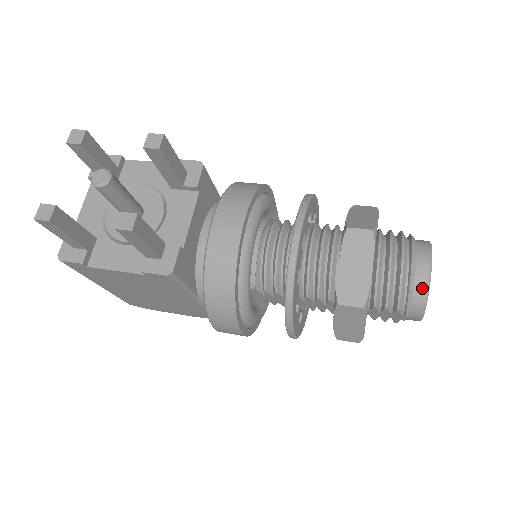
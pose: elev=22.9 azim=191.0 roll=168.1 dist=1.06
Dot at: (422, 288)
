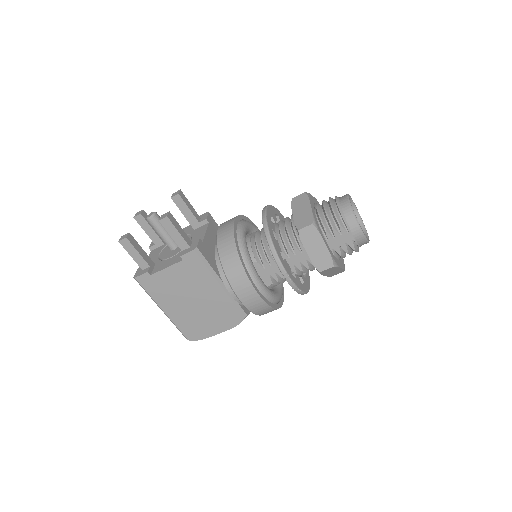
Dot at: (347, 207)
